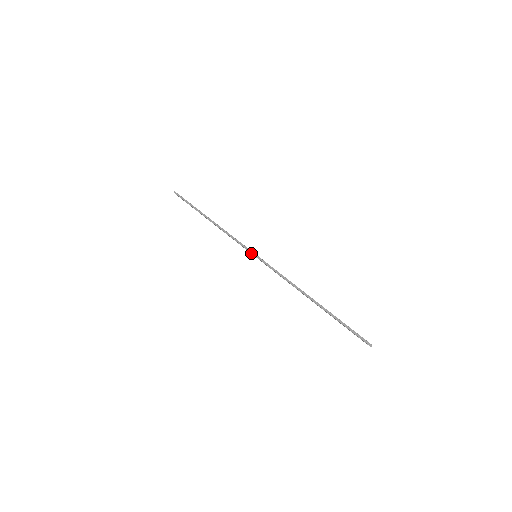
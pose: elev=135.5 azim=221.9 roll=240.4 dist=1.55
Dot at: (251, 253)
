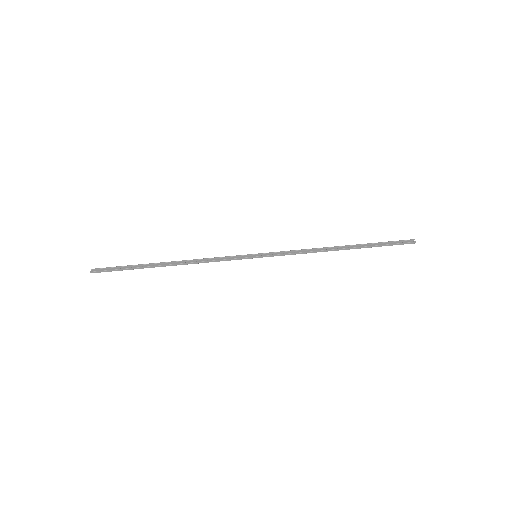
Dot at: occluded
